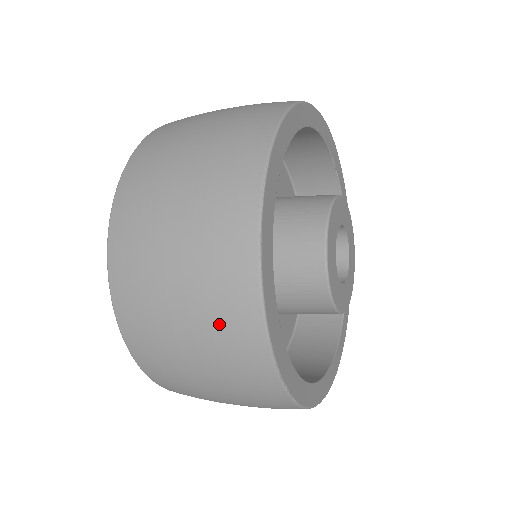
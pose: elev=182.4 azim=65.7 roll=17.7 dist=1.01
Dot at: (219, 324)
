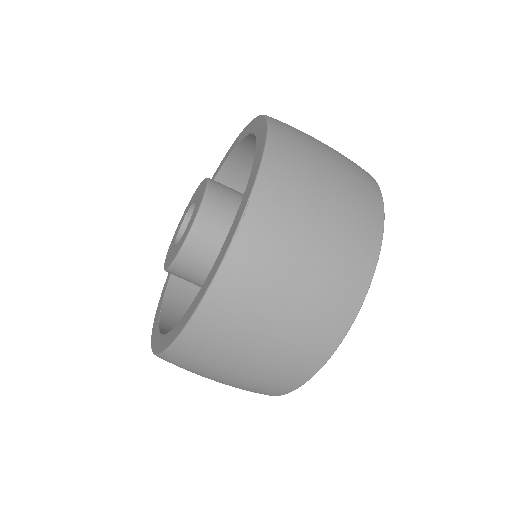
Dot at: (358, 189)
